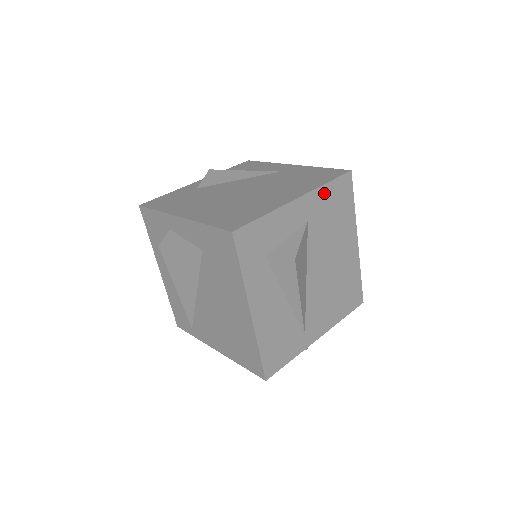
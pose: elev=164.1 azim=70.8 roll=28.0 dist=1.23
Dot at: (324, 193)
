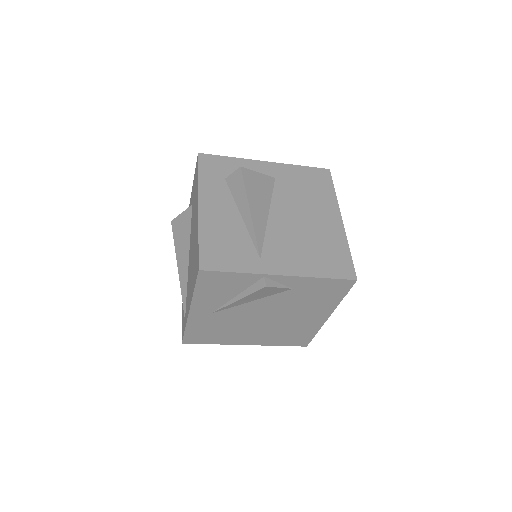
Dot at: (296, 170)
